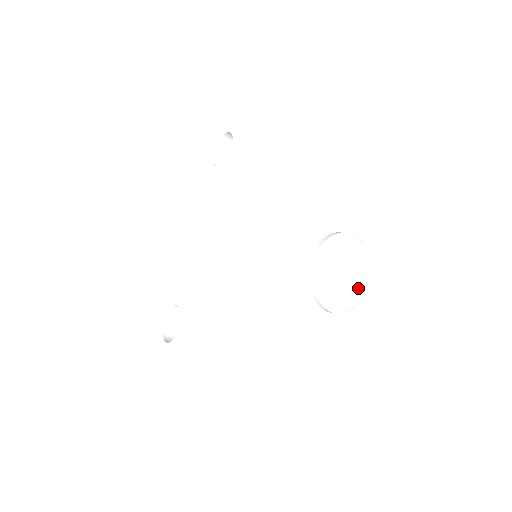
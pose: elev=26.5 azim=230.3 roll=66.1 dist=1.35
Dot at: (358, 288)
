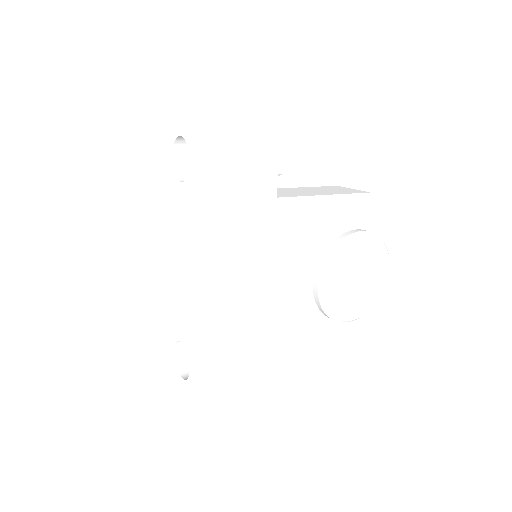
Dot at: (376, 284)
